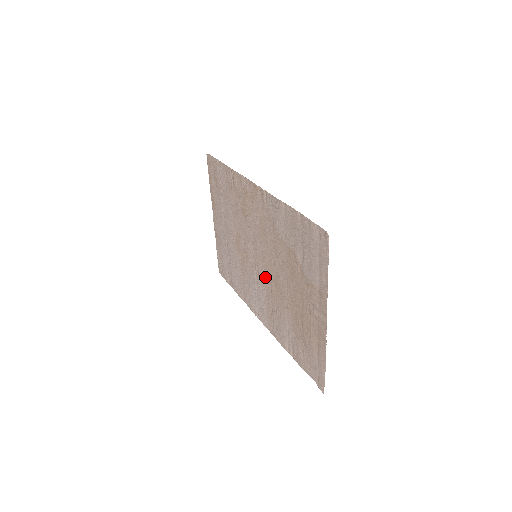
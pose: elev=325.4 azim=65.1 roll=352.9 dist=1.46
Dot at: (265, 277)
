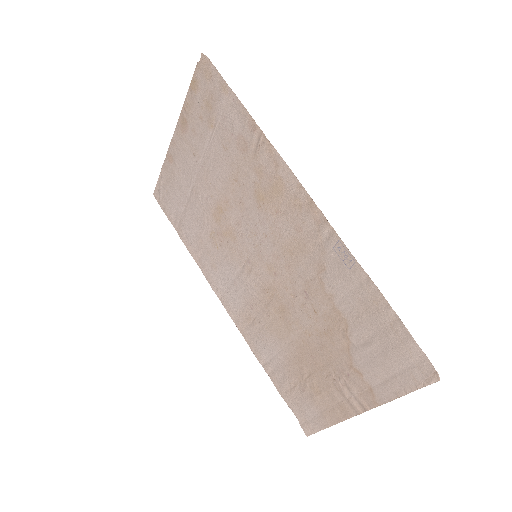
Dot at: (262, 287)
